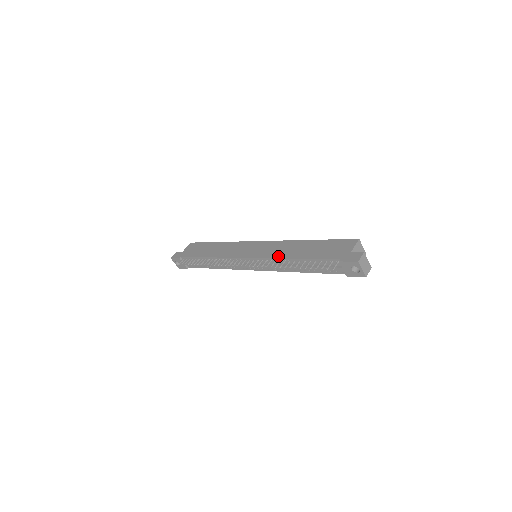
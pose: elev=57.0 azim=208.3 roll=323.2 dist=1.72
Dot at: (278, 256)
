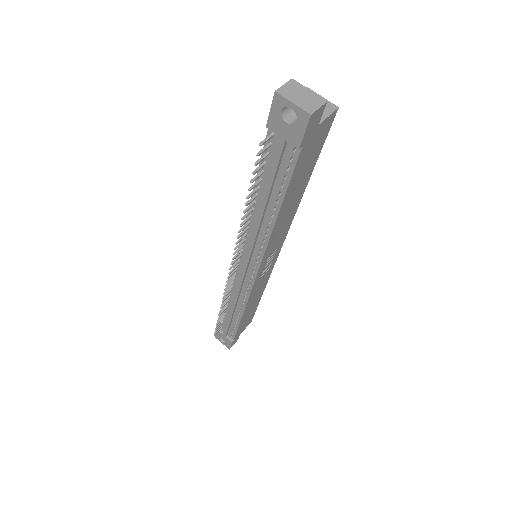
Dot at: occluded
